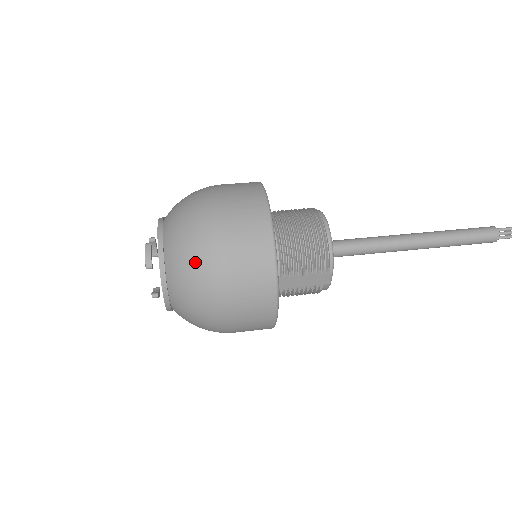
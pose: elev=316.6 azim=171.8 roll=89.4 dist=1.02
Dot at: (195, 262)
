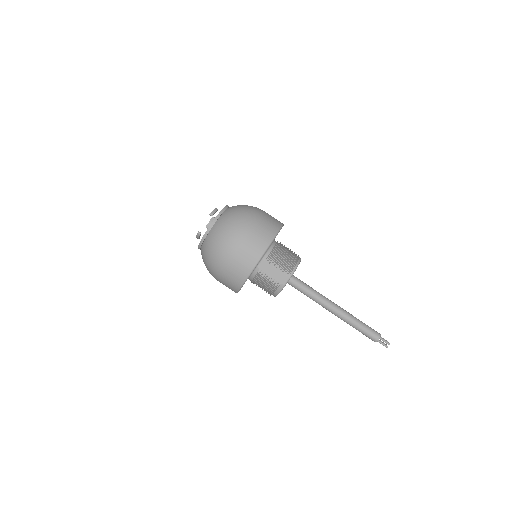
Dot at: (238, 217)
